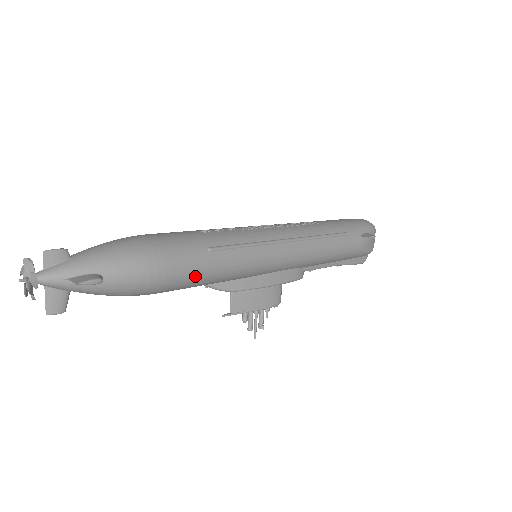
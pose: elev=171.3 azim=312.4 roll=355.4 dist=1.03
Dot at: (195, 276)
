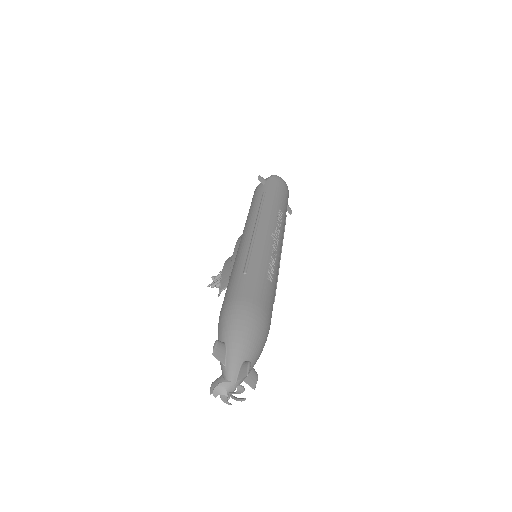
Dot at: occluded
